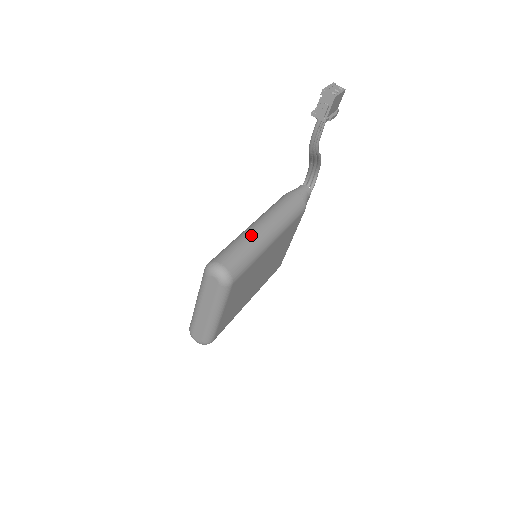
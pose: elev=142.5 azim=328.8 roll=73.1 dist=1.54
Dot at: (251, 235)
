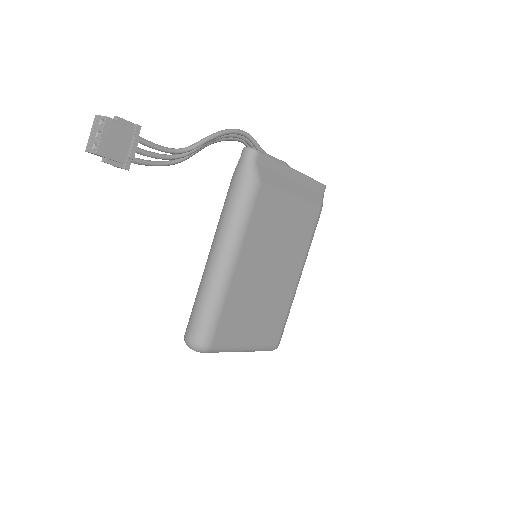
Dot at: (204, 282)
